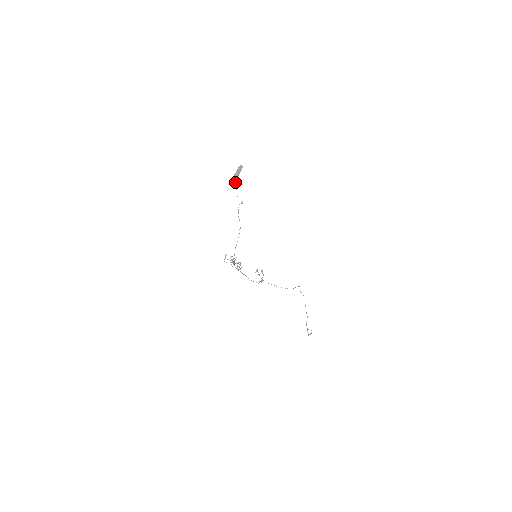
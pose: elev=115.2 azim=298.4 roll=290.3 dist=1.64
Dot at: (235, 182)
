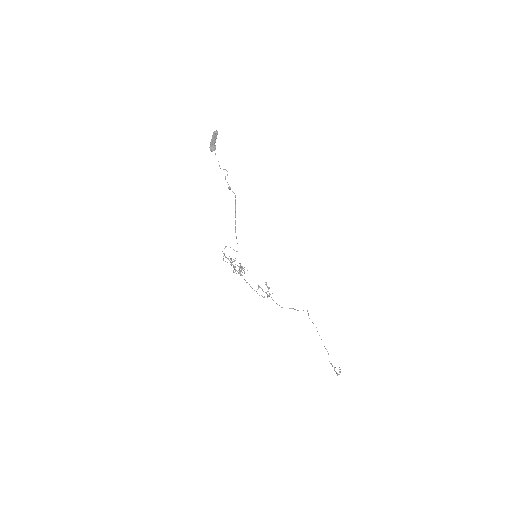
Dot at: (215, 146)
